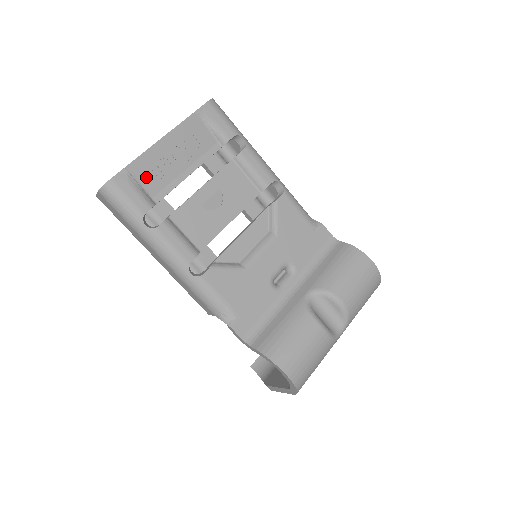
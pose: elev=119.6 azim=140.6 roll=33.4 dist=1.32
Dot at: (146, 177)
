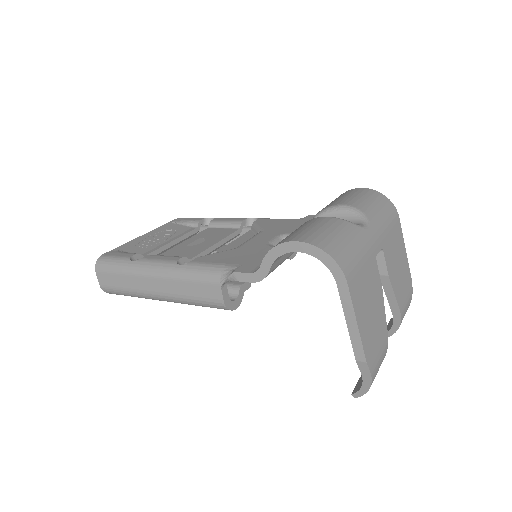
Dot at: (133, 249)
